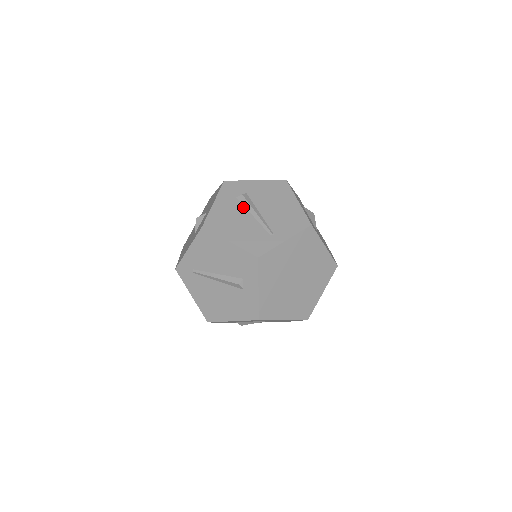
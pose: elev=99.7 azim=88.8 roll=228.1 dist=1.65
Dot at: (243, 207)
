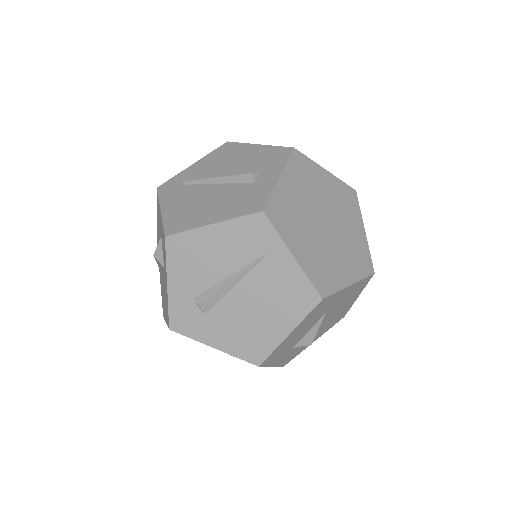
Dot at: occluded
